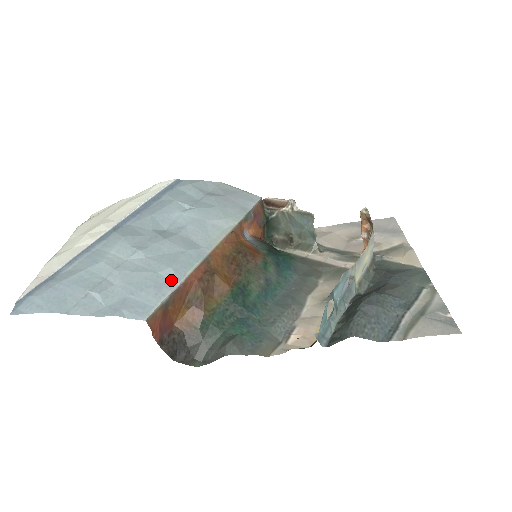
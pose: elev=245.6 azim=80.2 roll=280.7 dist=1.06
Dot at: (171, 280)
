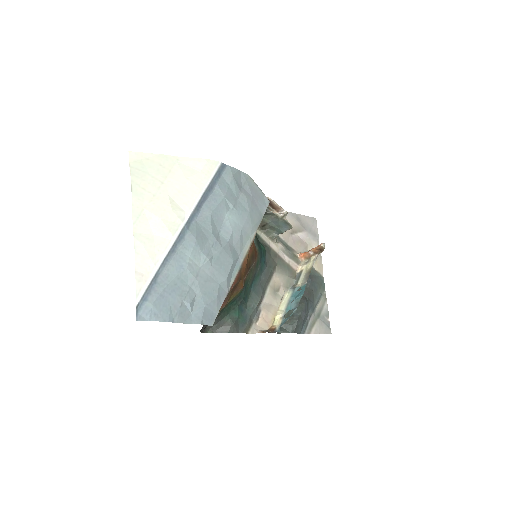
Dot at: (224, 290)
